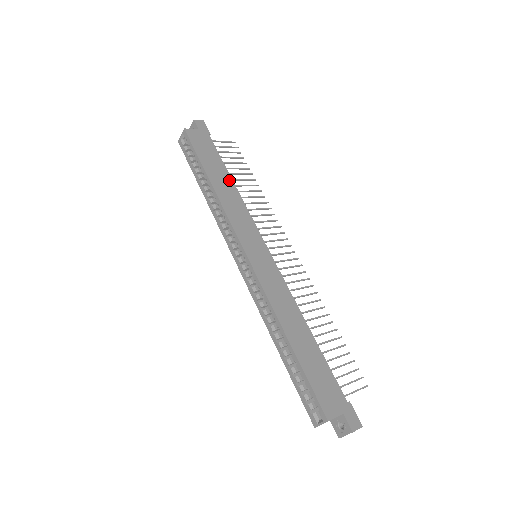
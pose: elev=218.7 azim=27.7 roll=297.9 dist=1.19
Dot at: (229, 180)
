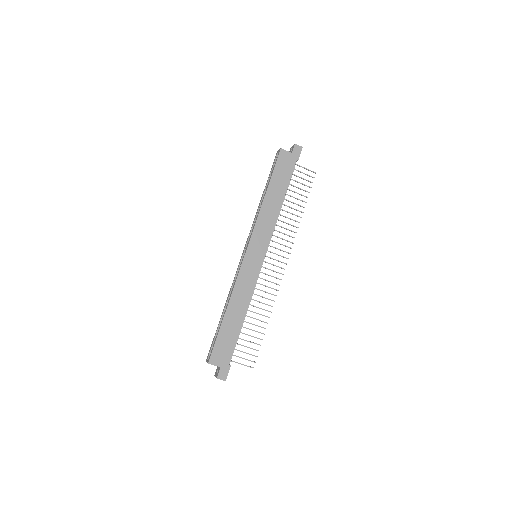
Dot at: (281, 200)
